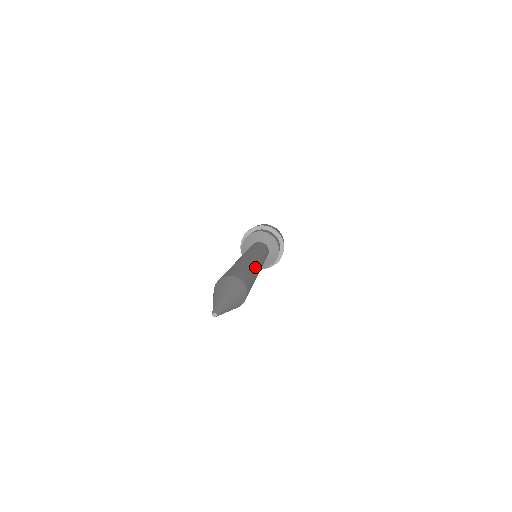
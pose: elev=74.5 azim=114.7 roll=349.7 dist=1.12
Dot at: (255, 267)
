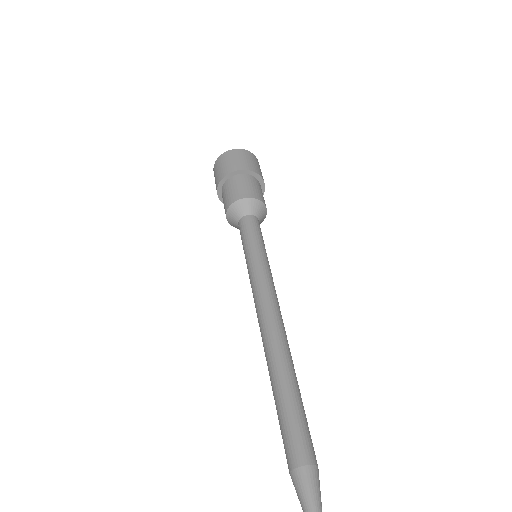
Dot at: occluded
